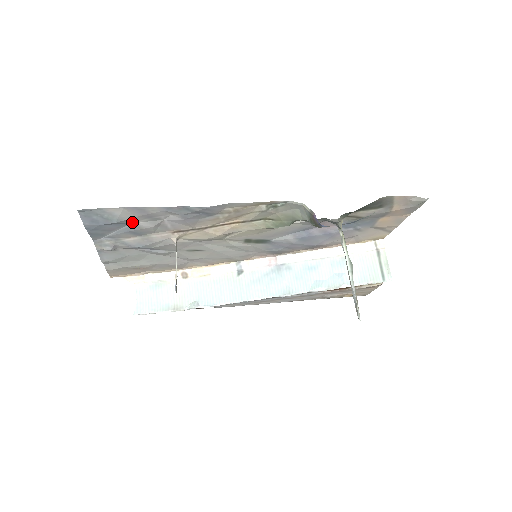
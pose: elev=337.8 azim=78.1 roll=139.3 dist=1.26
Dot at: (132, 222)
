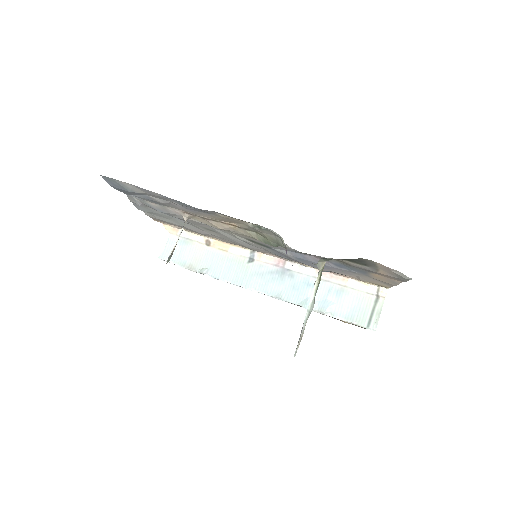
Dot at: (147, 194)
